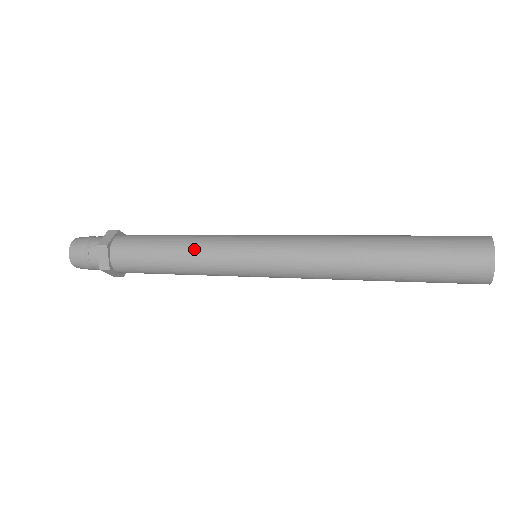
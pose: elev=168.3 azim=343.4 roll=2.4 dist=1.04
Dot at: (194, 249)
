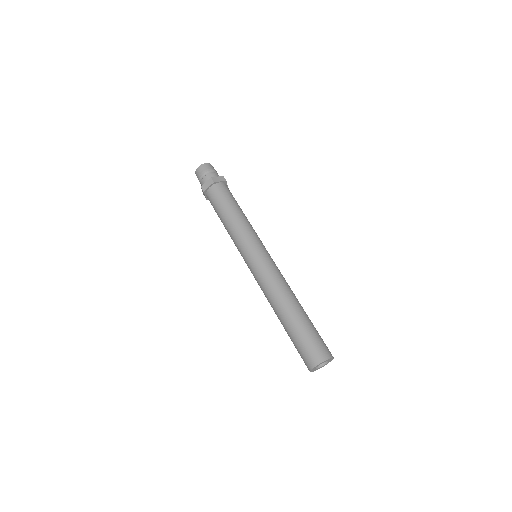
Dot at: (238, 224)
